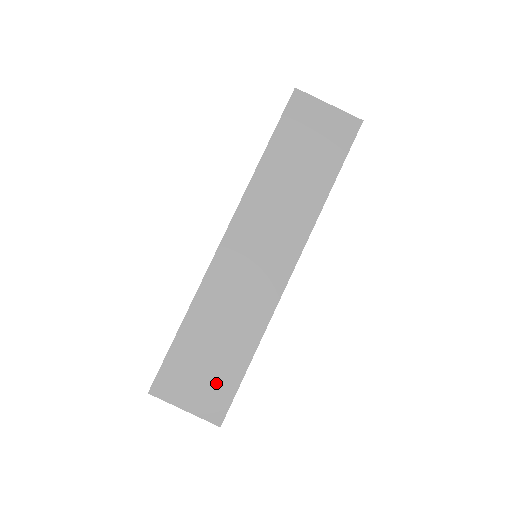
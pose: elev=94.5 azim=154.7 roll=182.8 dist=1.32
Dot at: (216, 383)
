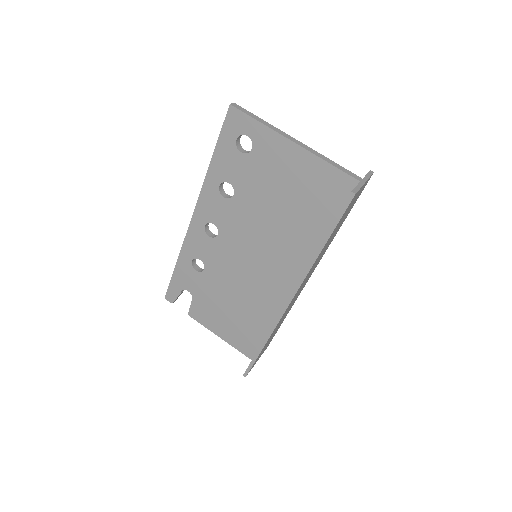
Dot at: occluded
